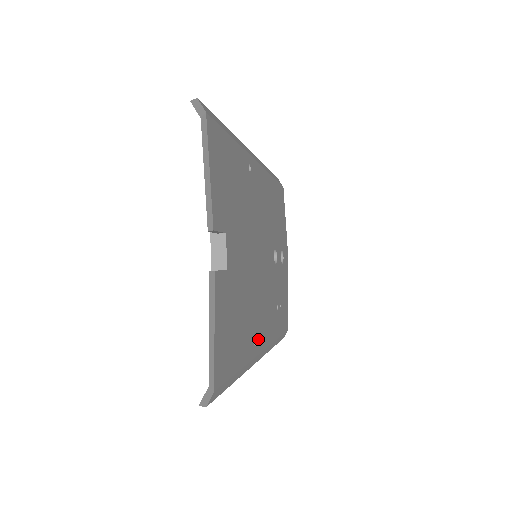
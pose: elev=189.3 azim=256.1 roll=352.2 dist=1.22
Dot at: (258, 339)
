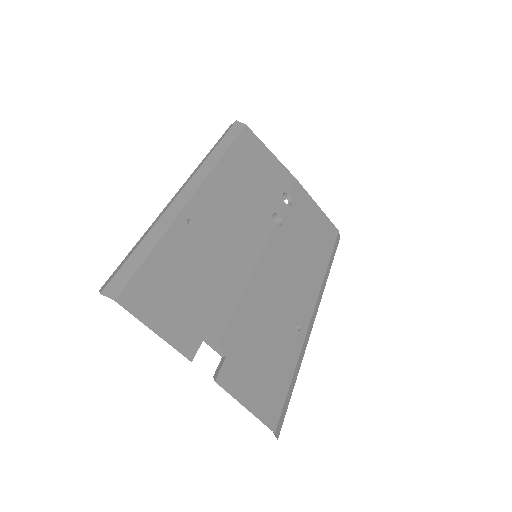
Dot at: (300, 318)
